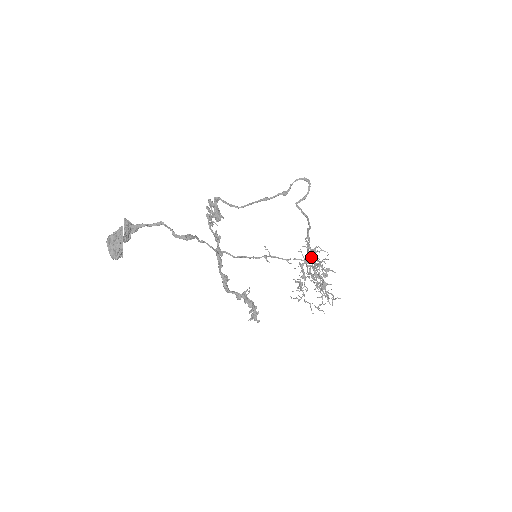
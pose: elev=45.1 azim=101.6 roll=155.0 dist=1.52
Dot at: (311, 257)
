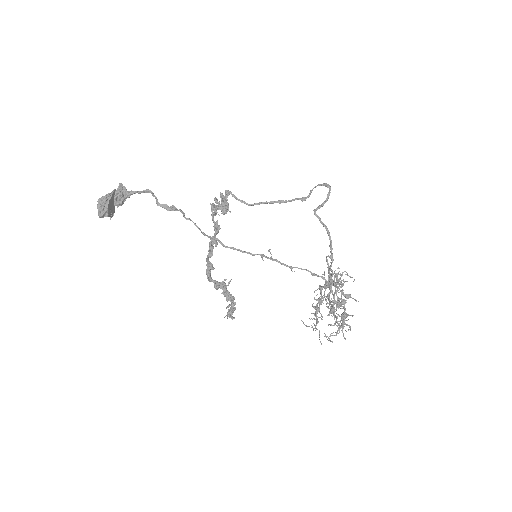
Dot at: (333, 281)
